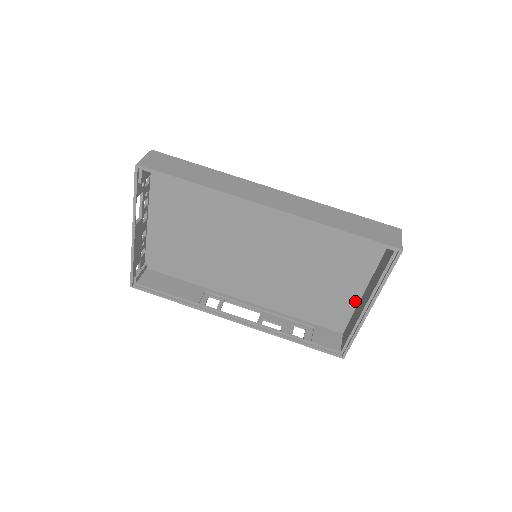
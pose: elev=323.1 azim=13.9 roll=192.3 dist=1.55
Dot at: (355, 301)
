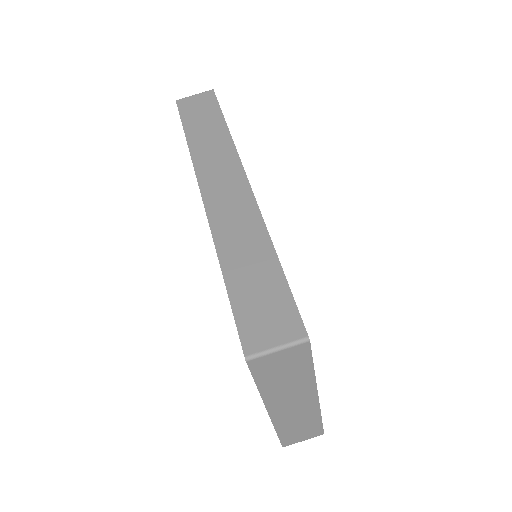
Dot at: occluded
